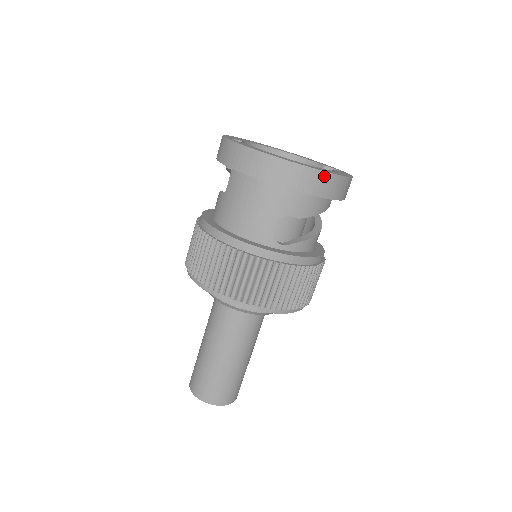
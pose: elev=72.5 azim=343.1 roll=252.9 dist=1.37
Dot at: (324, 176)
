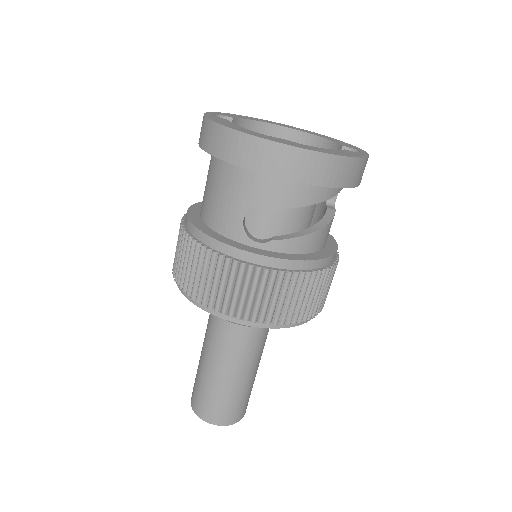
Dot at: (297, 153)
